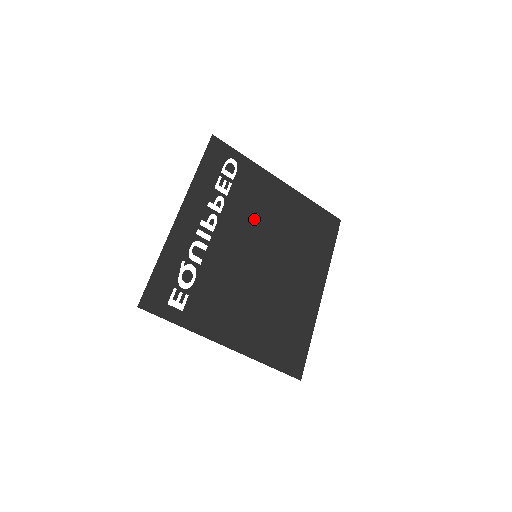
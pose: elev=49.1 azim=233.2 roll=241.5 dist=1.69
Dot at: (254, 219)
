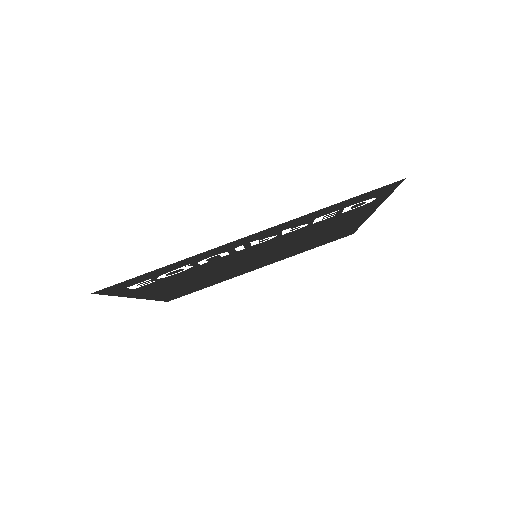
Dot at: (301, 236)
